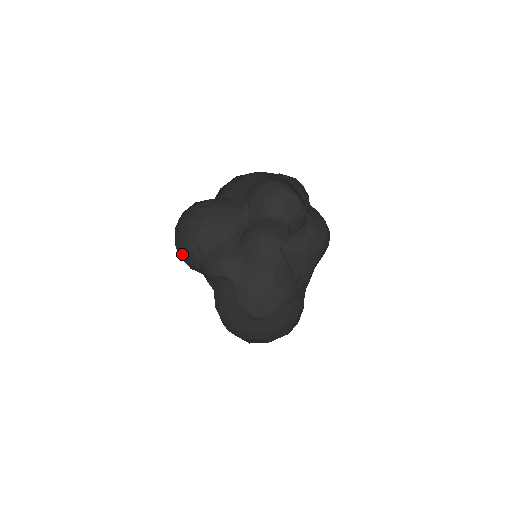
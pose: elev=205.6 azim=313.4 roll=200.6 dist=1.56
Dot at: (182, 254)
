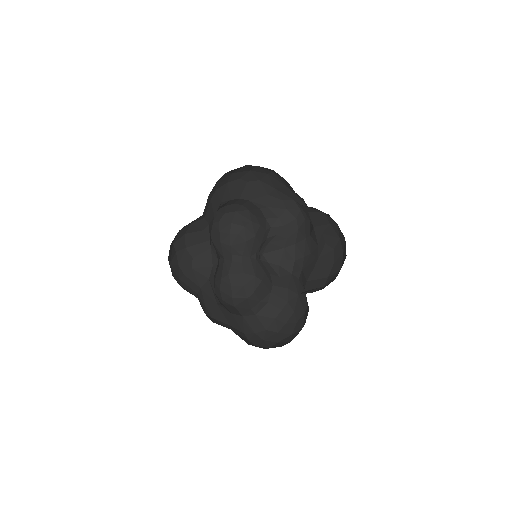
Dot at: occluded
